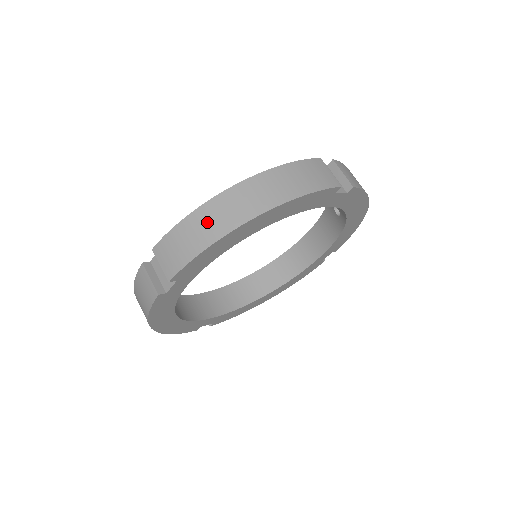
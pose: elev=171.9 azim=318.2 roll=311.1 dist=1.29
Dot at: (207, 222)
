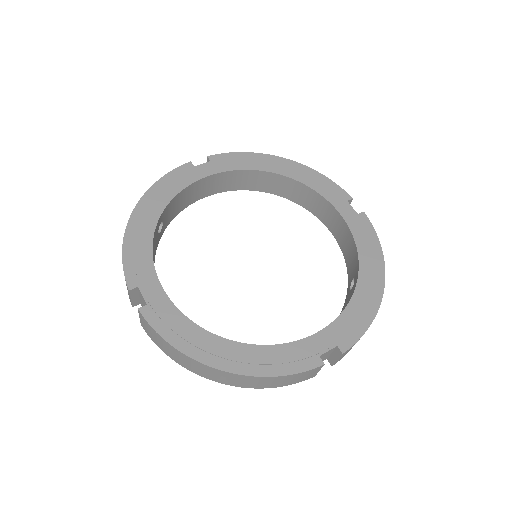
Dot at: (183, 360)
